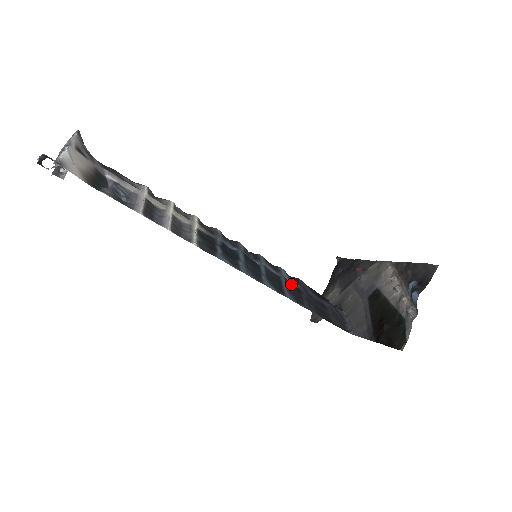
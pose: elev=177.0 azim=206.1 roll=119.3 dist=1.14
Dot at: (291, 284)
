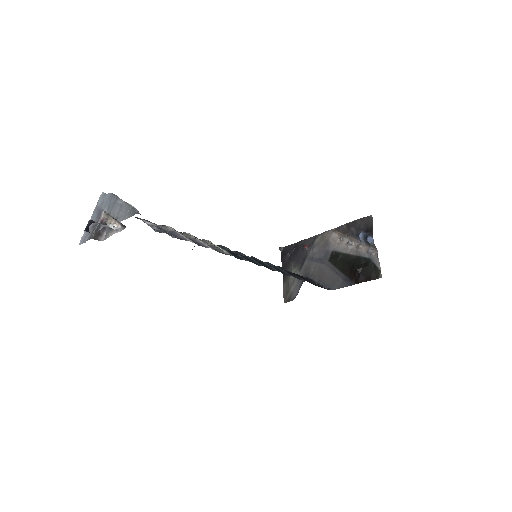
Dot at: occluded
